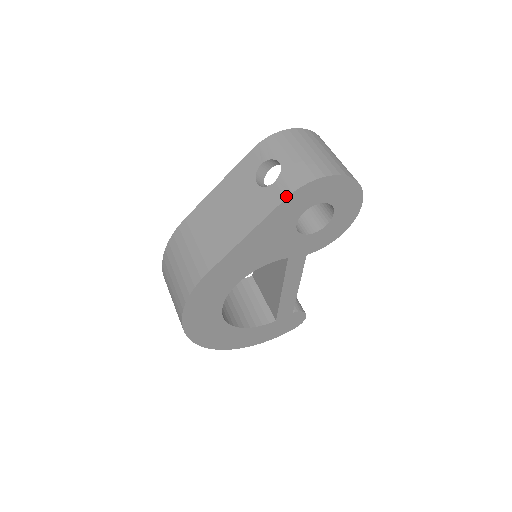
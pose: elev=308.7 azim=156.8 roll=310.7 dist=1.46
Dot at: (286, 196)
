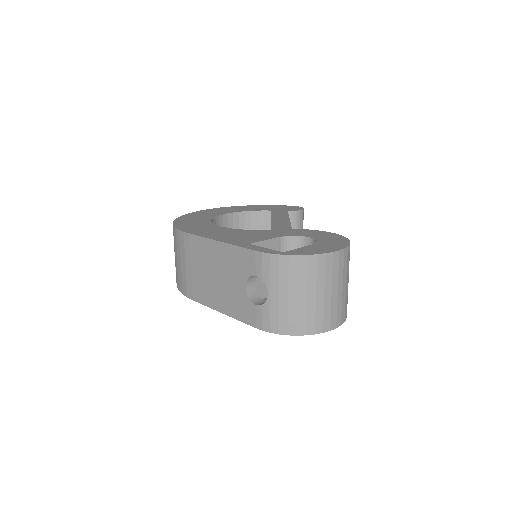
Dot at: (258, 327)
